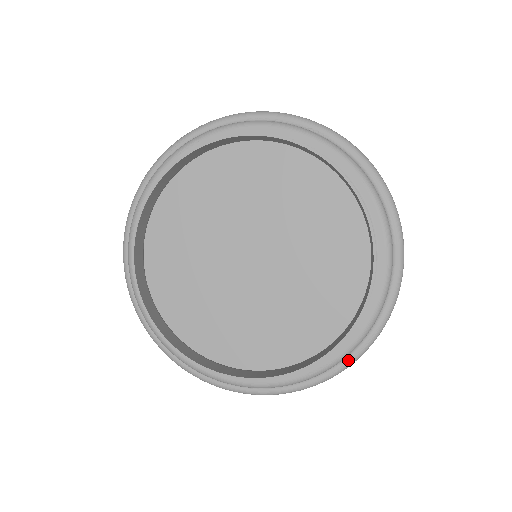
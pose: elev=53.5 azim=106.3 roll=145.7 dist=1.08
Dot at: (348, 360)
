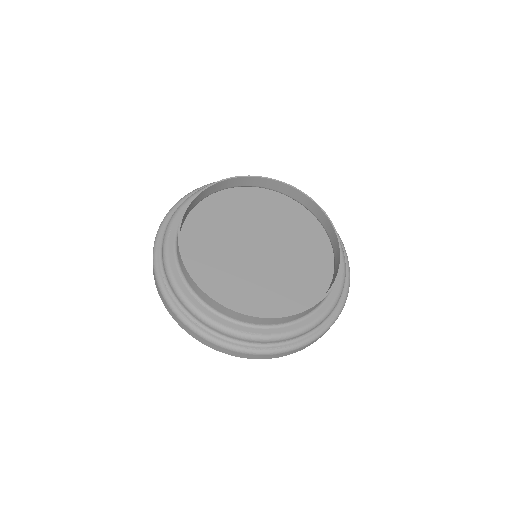
Dot at: (266, 348)
